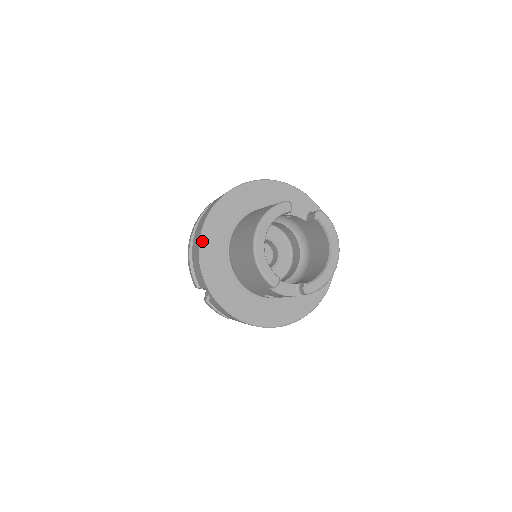
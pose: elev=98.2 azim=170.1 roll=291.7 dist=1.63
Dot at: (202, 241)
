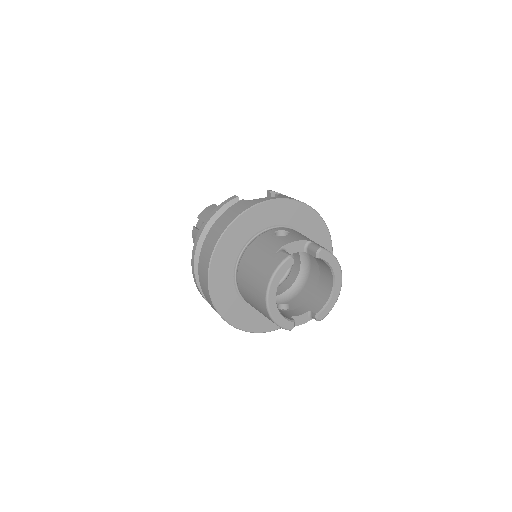
Dot at: (211, 289)
